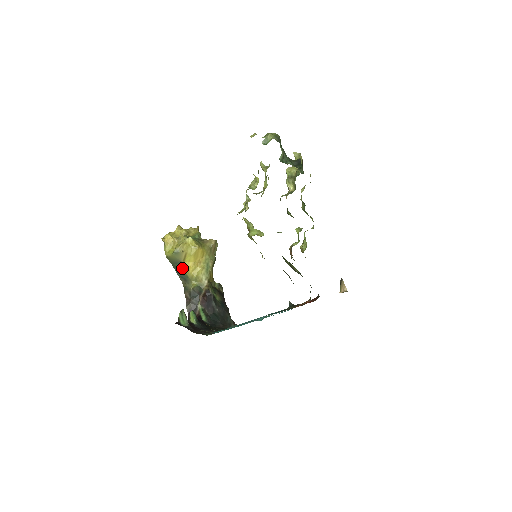
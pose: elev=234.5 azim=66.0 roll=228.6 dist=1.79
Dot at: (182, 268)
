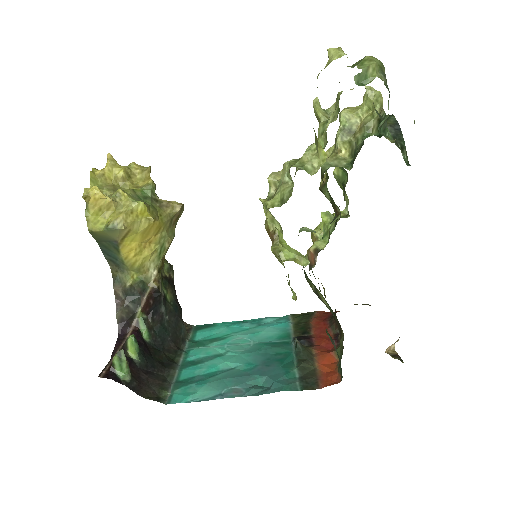
Dot at: (116, 249)
